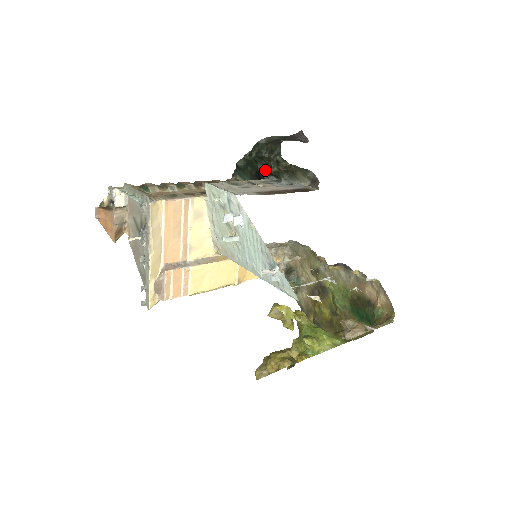
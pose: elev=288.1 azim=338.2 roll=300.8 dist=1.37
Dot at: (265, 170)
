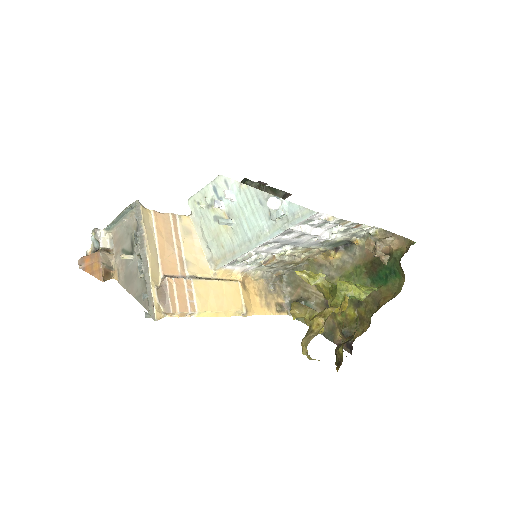
Dot at: occluded
